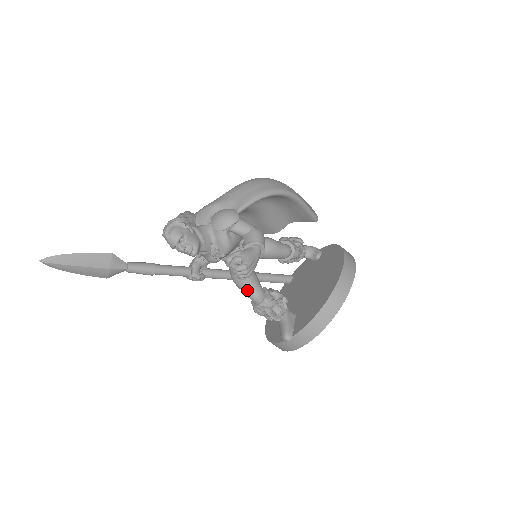
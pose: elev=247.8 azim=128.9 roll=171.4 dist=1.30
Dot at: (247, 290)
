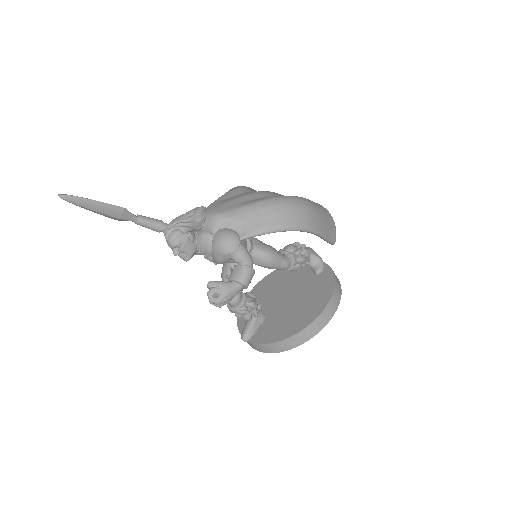
Dot at: occluded
